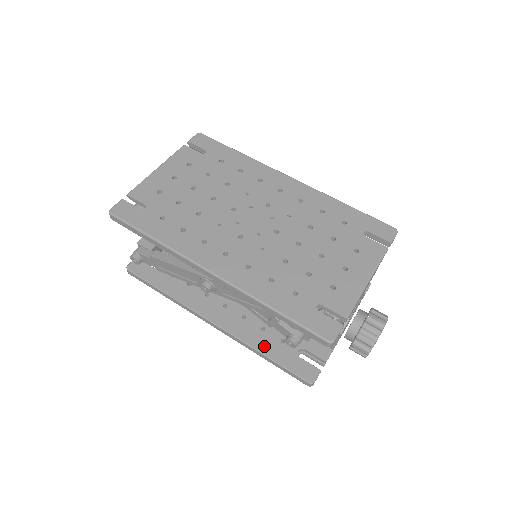
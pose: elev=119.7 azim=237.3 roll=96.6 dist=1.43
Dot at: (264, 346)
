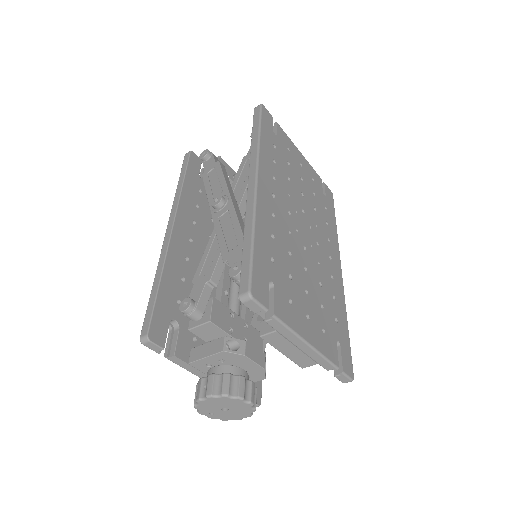
Dot at: (169, 280)
